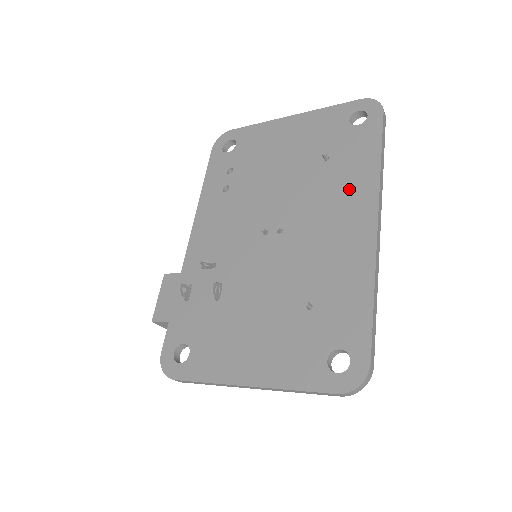
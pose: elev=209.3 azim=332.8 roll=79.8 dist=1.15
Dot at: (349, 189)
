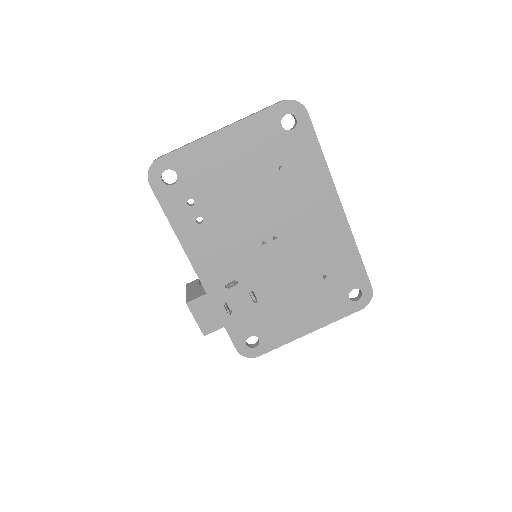
Dot at: (312, 190)
